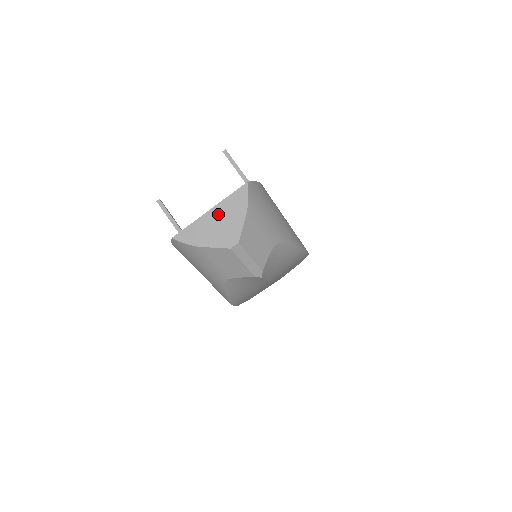
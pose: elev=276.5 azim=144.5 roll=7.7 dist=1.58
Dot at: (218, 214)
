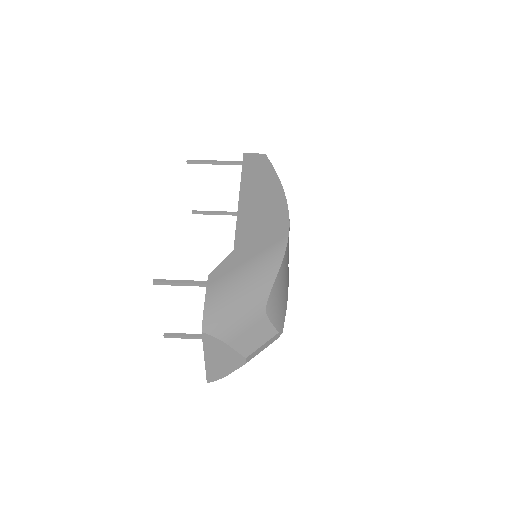
Dot at: (212, 357)
